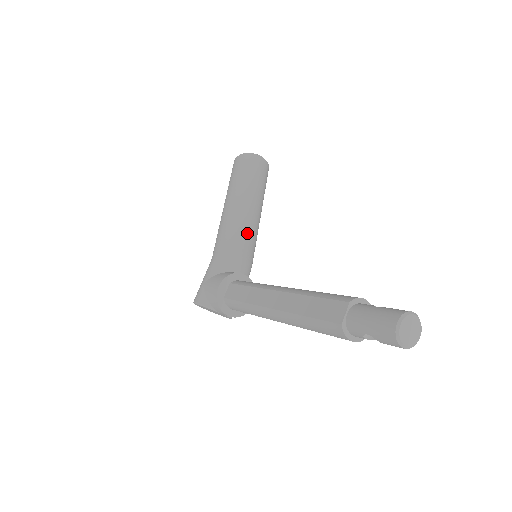
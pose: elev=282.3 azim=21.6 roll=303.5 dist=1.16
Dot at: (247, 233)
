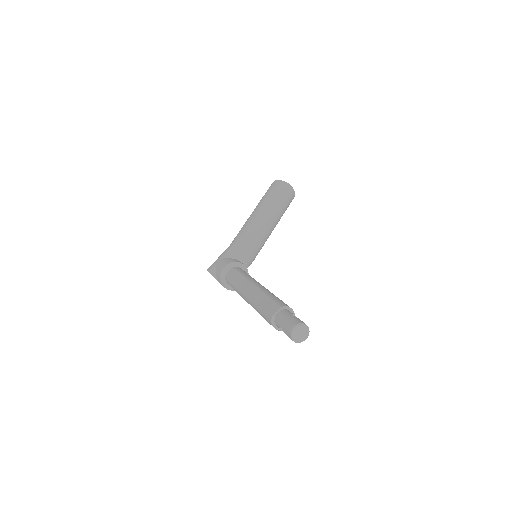
Dot at: (258, 238)
